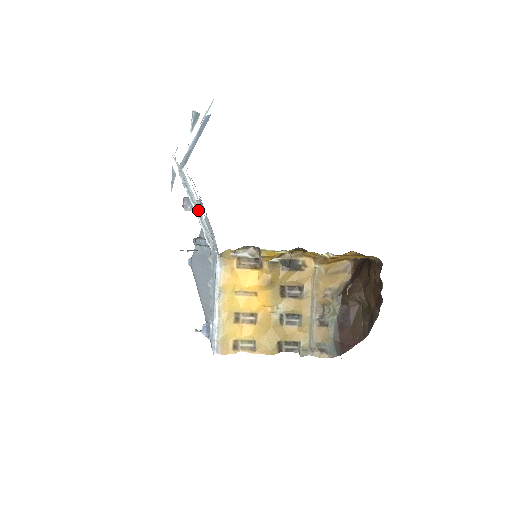
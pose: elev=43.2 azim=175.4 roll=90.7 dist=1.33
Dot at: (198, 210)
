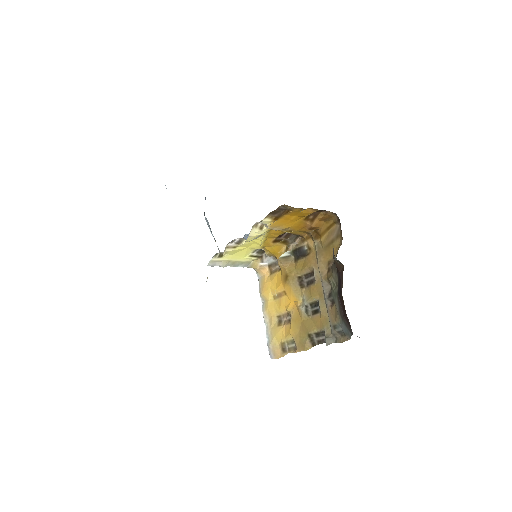
Dot at: (214, 238)
